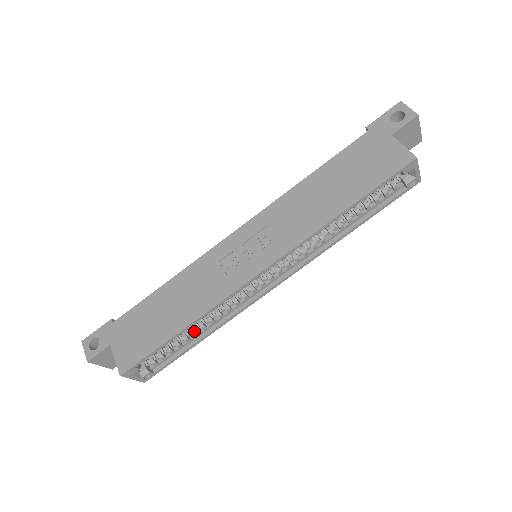
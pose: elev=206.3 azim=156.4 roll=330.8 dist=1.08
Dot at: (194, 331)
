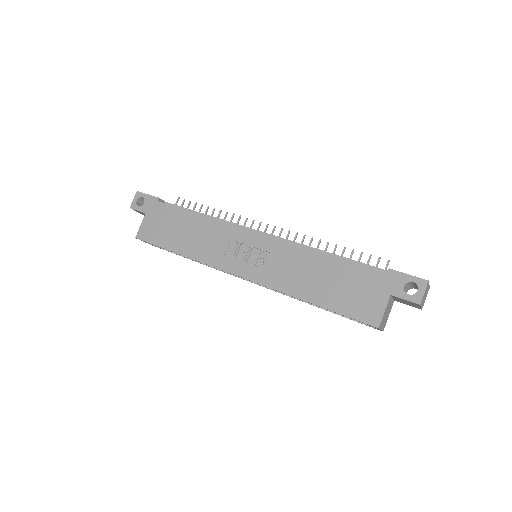
Dot at: occluded
